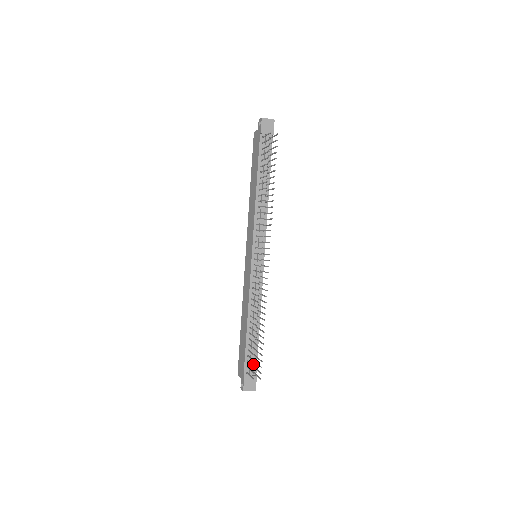
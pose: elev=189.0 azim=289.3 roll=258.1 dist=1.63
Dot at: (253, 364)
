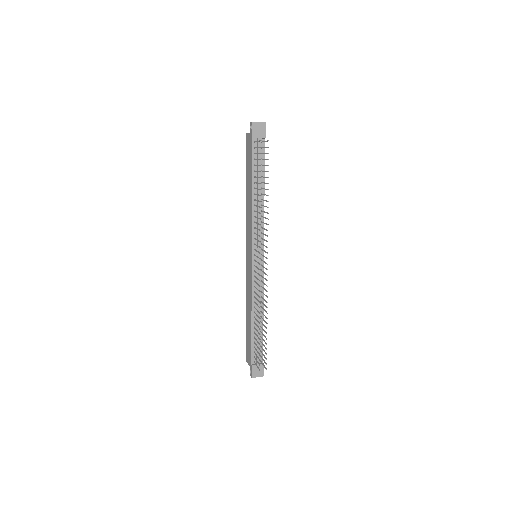
Dot at: occluded
